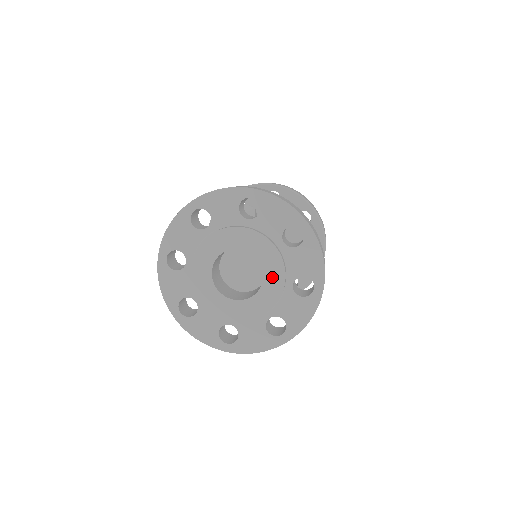
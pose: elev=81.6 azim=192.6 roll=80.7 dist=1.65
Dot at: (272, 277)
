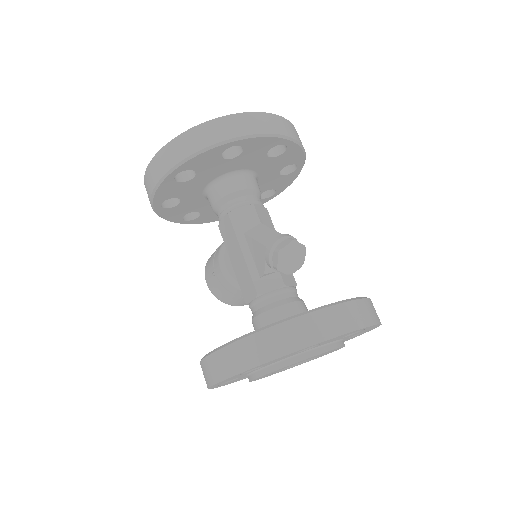
Dot at: occluded
